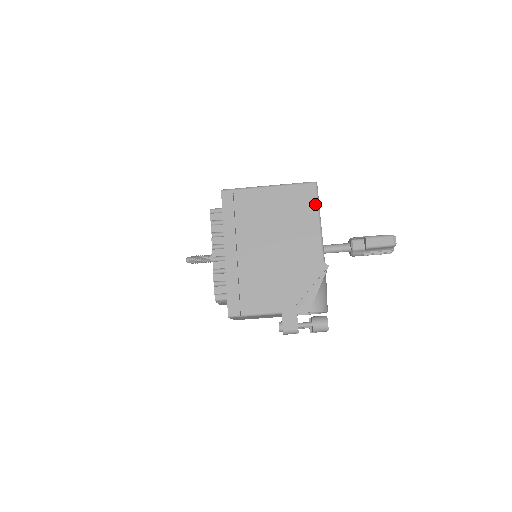
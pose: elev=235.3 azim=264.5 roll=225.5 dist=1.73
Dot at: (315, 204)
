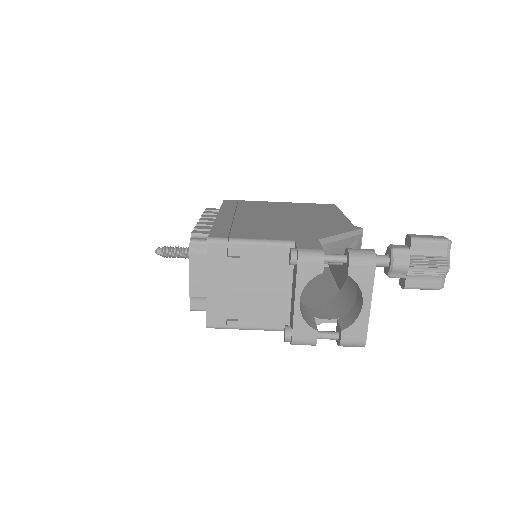
Dot at: (336, 209)
